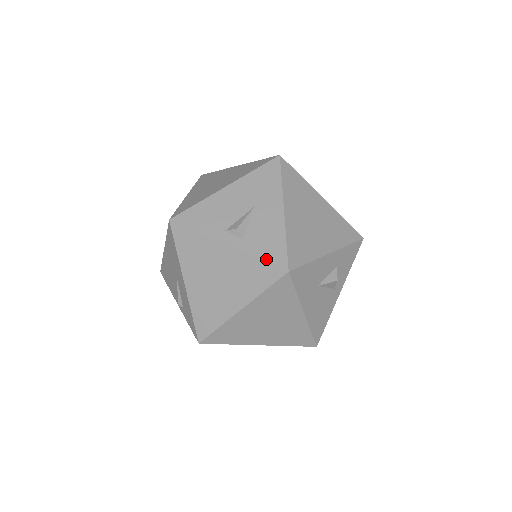
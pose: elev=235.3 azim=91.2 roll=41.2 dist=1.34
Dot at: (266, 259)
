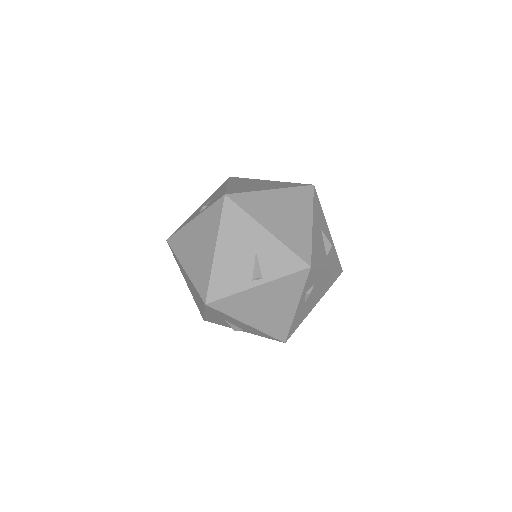
Dot at: occluded
